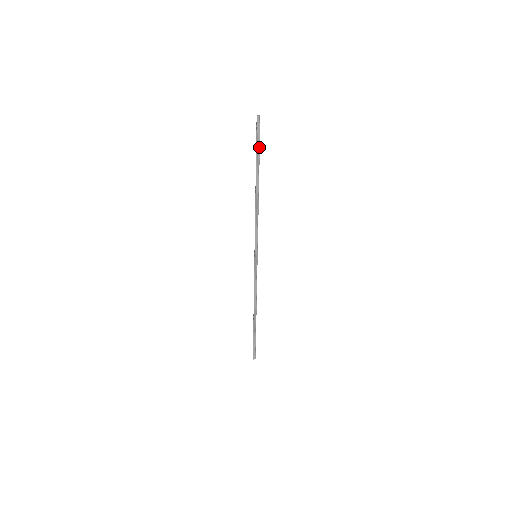
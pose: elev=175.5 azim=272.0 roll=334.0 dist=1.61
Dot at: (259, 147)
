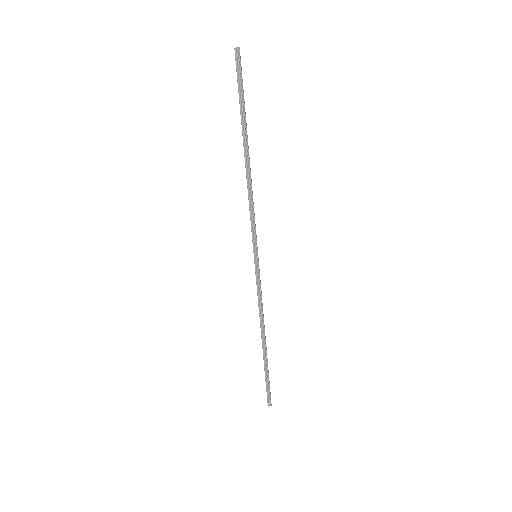
Dot at: (243, 94)
